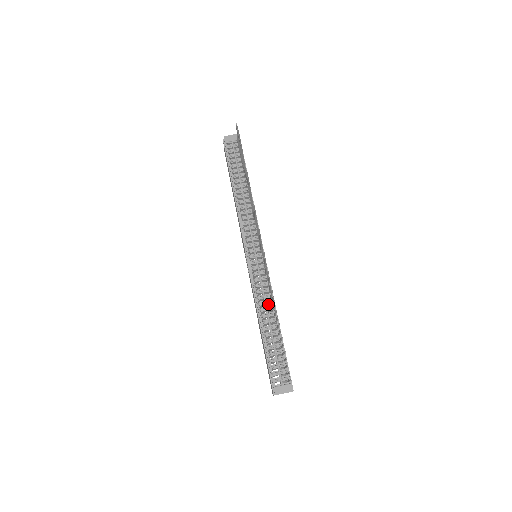
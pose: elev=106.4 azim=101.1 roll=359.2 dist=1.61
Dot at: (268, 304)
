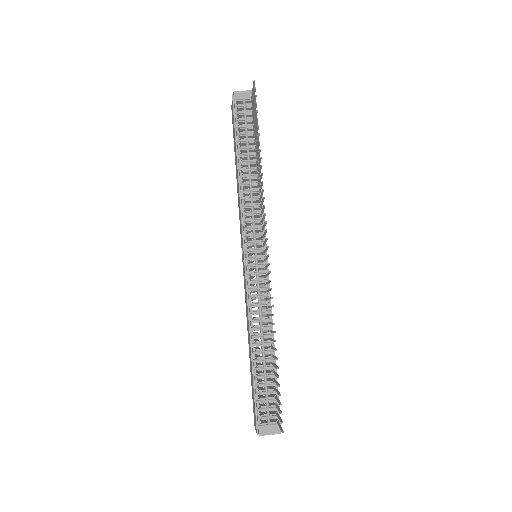
Dot at: (264, 321)
